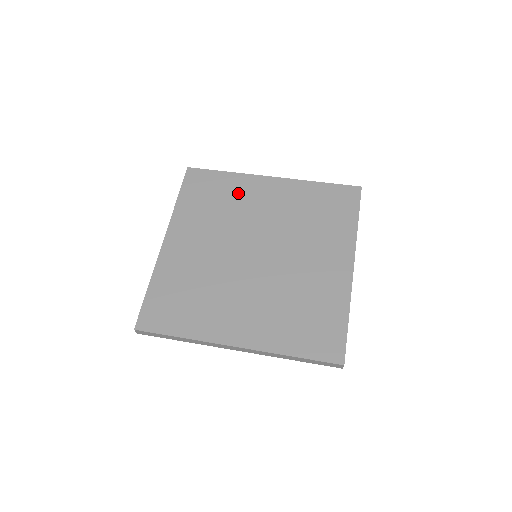
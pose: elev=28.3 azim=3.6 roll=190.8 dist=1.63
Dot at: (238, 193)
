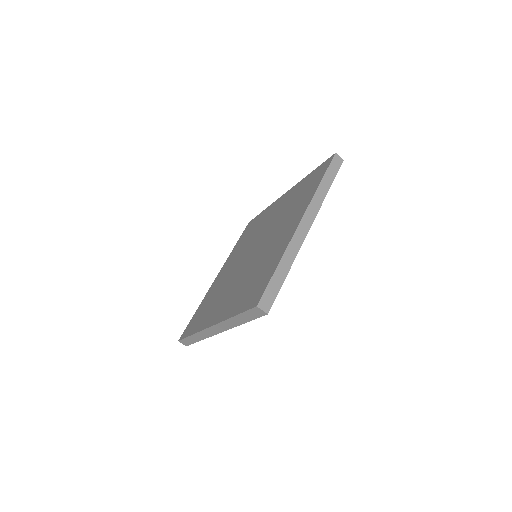
Dot at: (213, 292)
